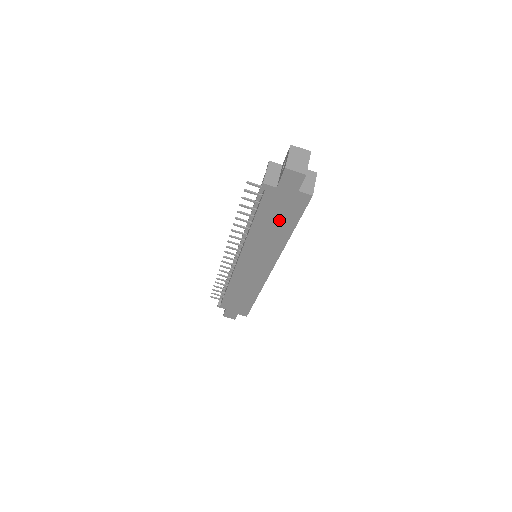
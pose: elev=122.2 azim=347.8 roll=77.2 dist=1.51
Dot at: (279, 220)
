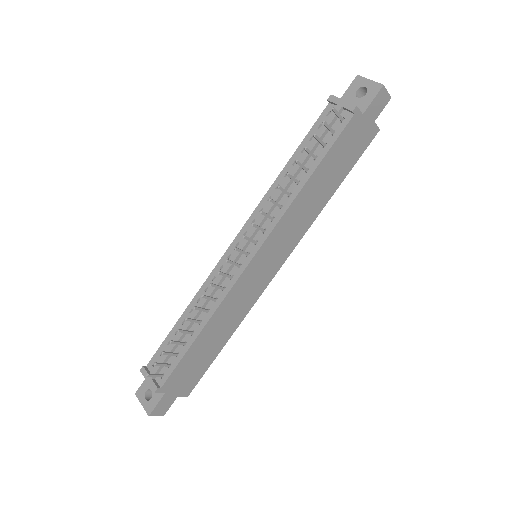
Dot at: (336, 170)
